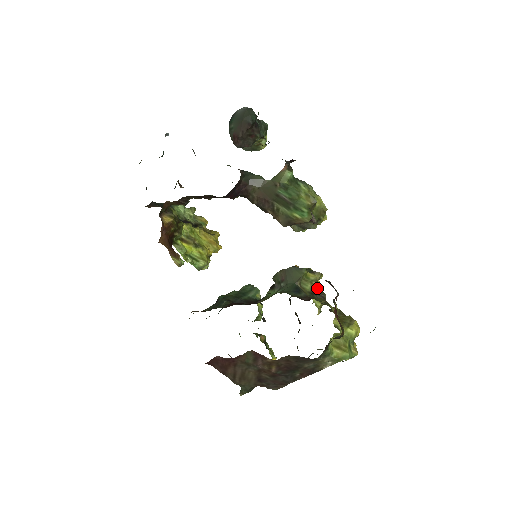
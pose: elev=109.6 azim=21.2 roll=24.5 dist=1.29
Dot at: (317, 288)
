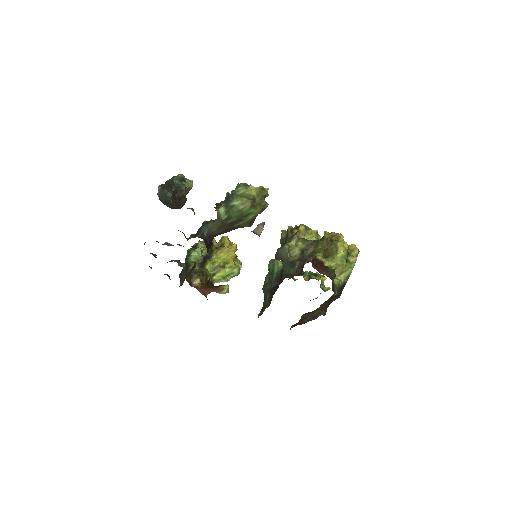
Dot at: (302, 243)
